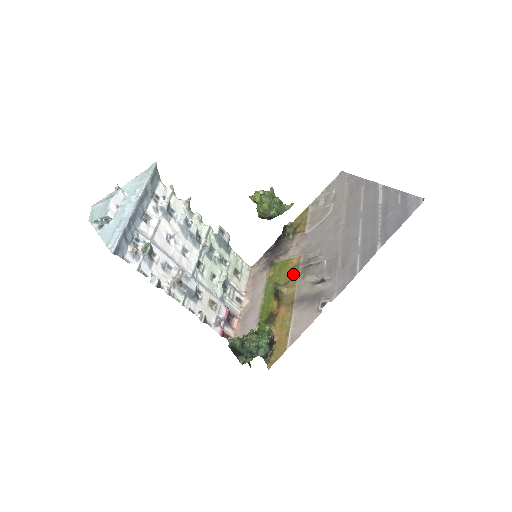
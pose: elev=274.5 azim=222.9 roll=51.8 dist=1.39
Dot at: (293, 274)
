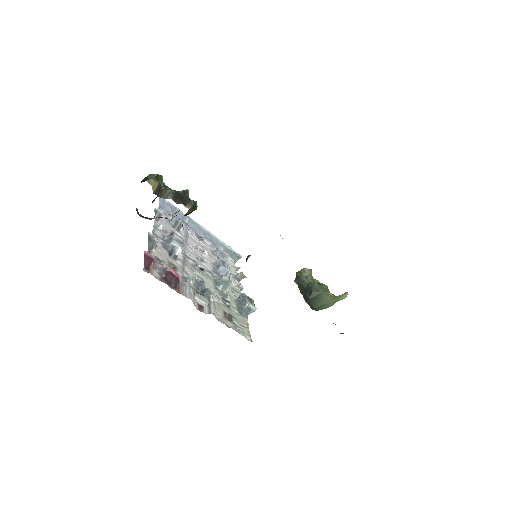
Dot at: occluded
